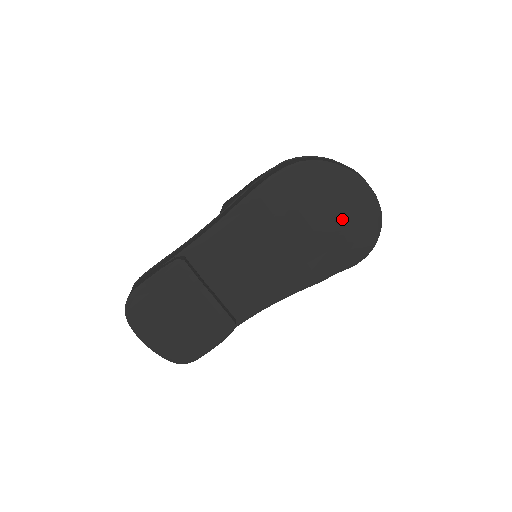
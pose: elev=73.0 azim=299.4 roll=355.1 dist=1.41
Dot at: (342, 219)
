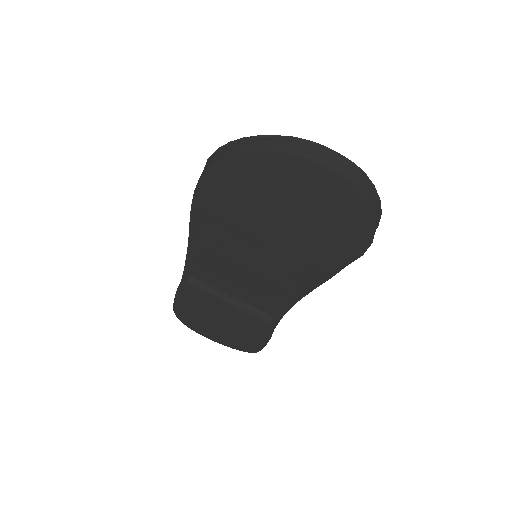
Dot at: (307, 210)
